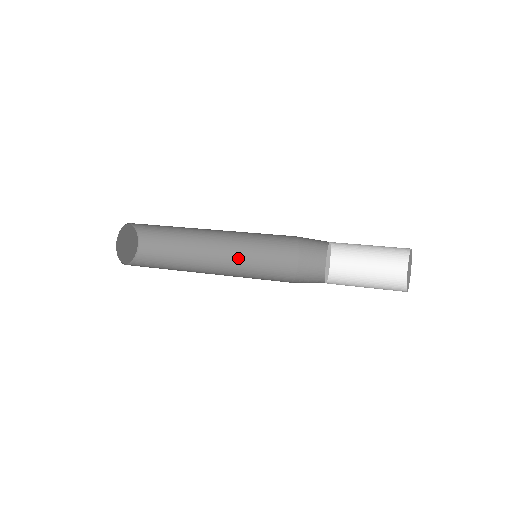
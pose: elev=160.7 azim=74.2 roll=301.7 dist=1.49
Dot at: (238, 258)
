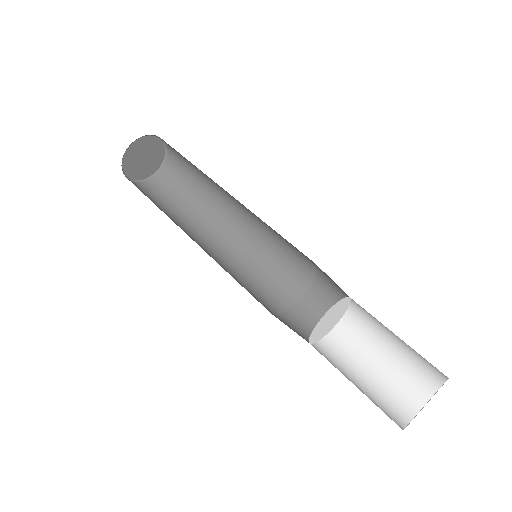
Dot at: (235, 254)
